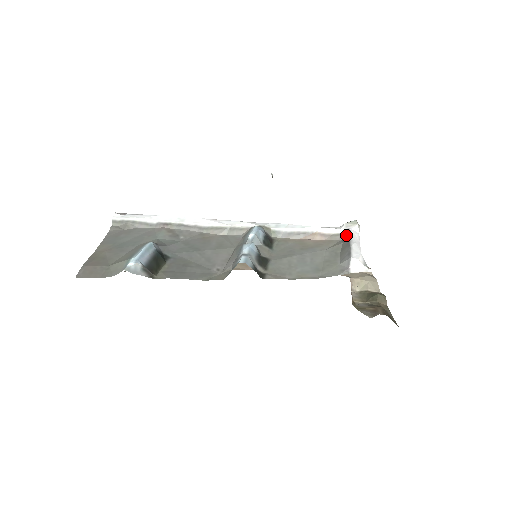
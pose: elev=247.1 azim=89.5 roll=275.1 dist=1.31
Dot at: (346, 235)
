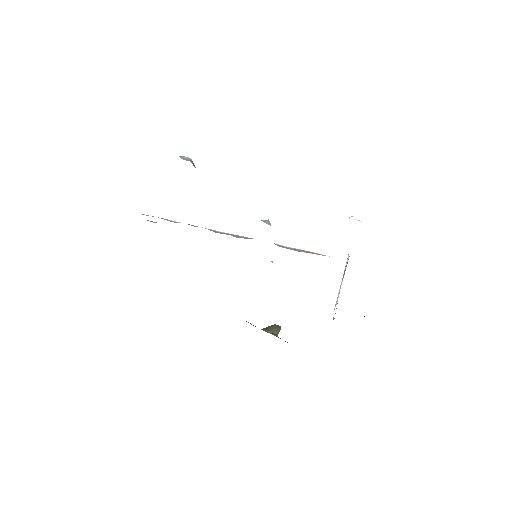
Dot at: occluded
